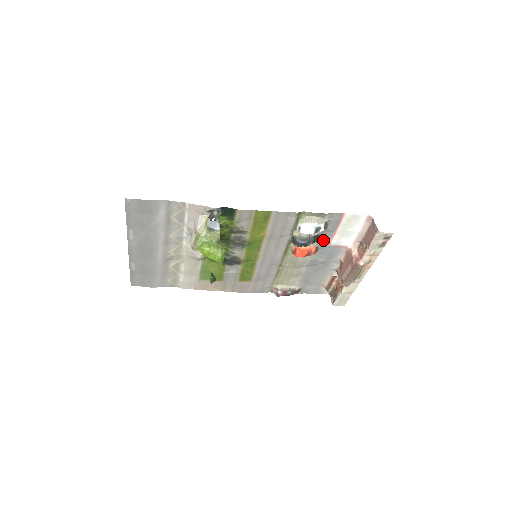
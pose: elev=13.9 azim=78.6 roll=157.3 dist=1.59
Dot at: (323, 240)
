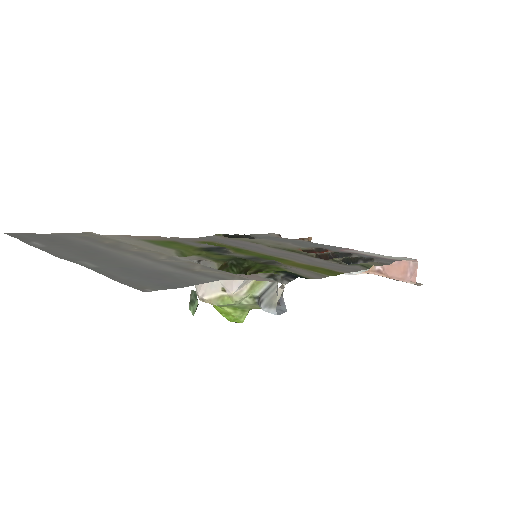
Dot at: (344, 252)
